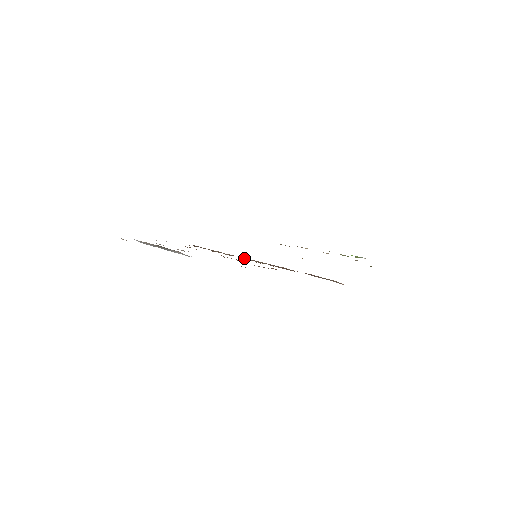
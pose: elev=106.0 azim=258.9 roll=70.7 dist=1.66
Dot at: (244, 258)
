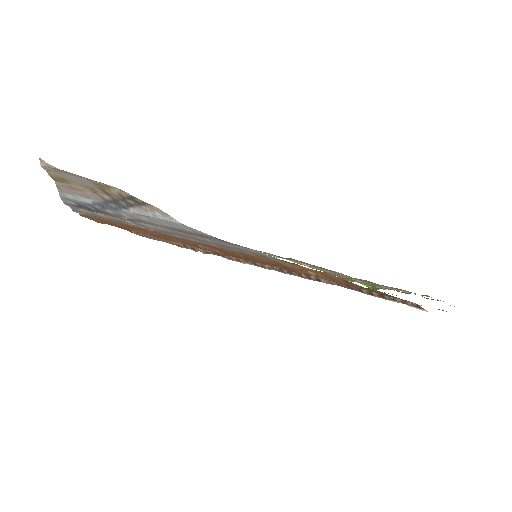
Dot at: (233, 258)
